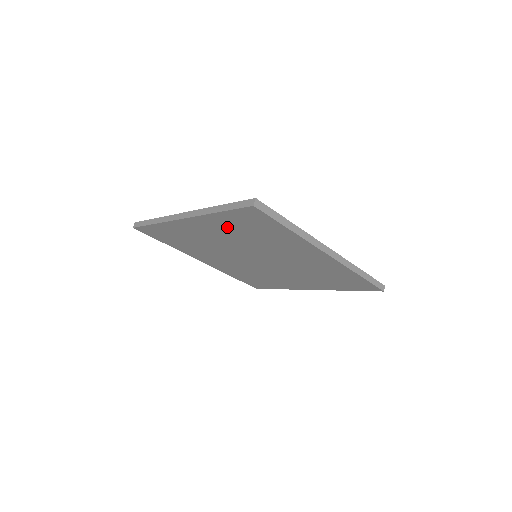
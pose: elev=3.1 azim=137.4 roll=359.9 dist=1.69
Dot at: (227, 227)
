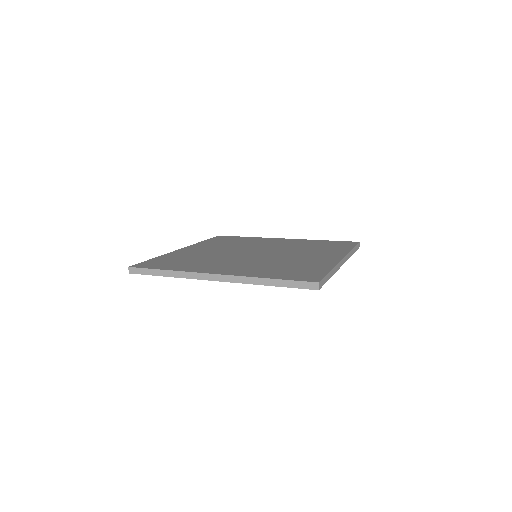
Dot at: occluded
